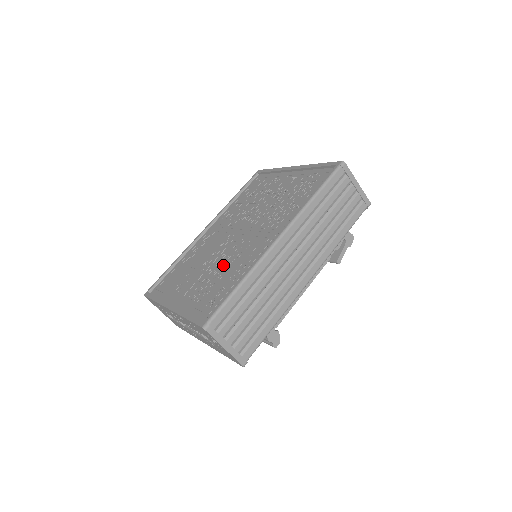
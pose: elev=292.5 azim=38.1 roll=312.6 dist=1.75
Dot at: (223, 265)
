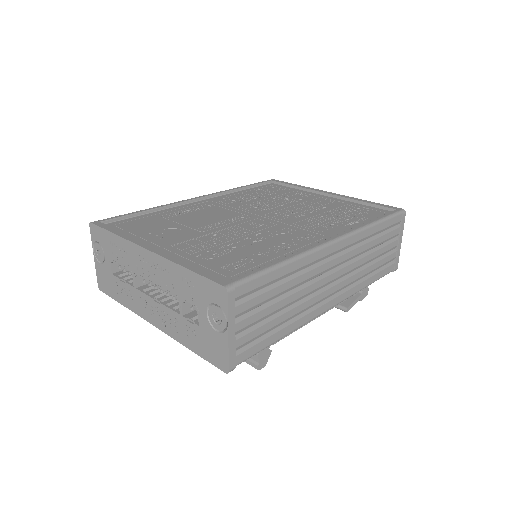
Dot at: (241, 237)
